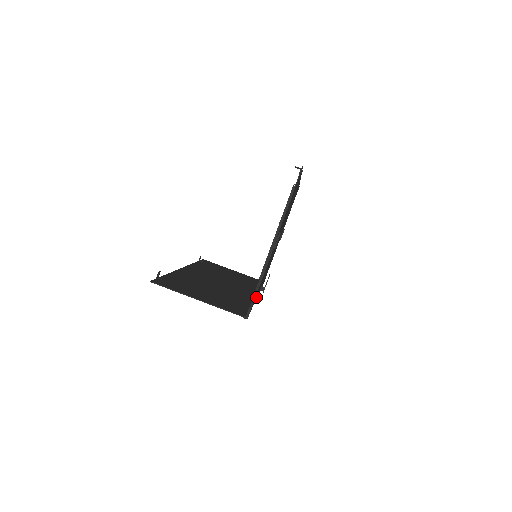
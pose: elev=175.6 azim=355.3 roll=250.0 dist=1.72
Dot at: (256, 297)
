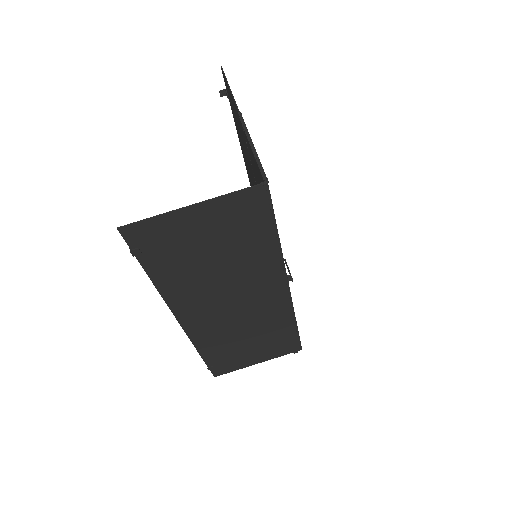
Dot at: occluded
